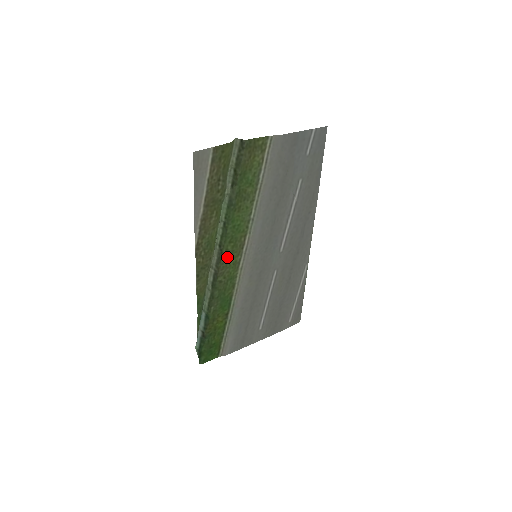
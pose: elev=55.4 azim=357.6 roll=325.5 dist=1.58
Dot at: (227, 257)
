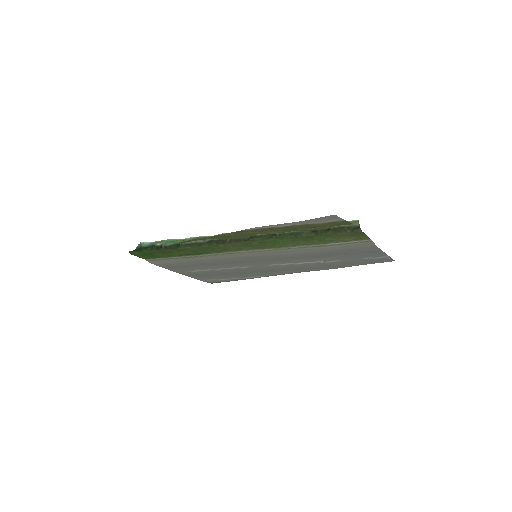
Dot at: (244, 244)
